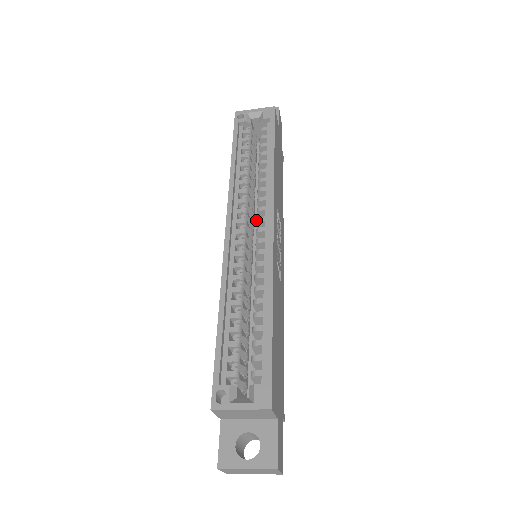
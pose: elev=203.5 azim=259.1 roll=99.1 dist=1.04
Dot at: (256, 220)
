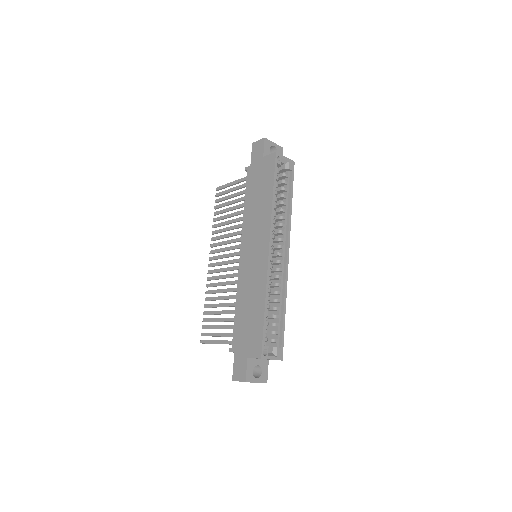
Dot at: (278, 246)
